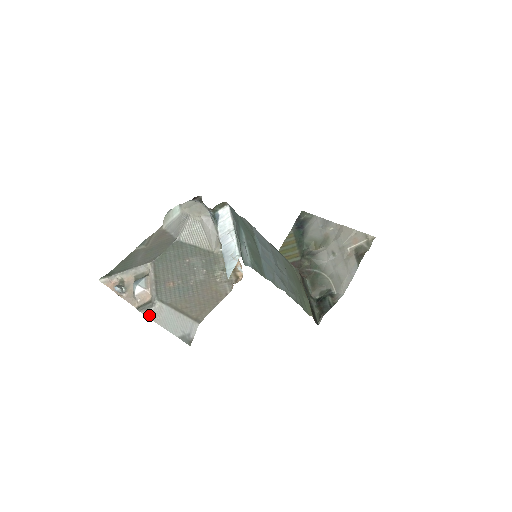
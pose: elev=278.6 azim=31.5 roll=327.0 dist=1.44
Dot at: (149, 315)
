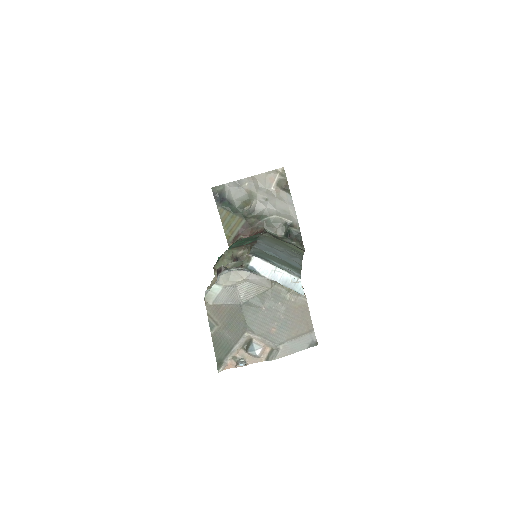
Dot at: (281, 356)
